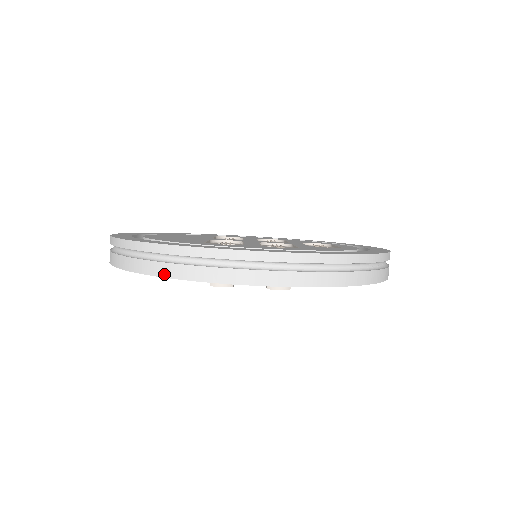
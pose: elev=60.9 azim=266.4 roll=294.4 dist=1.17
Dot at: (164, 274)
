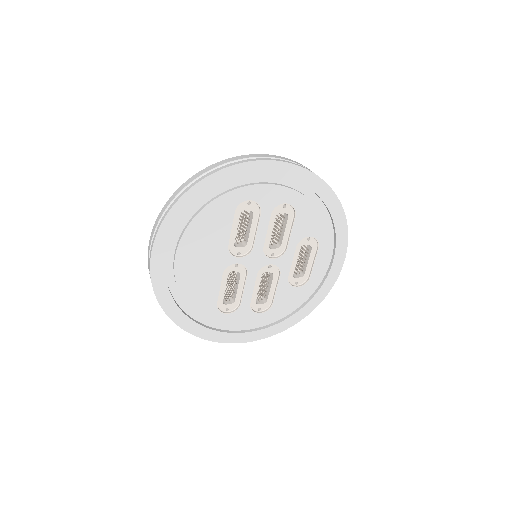
Dot at: occluded
